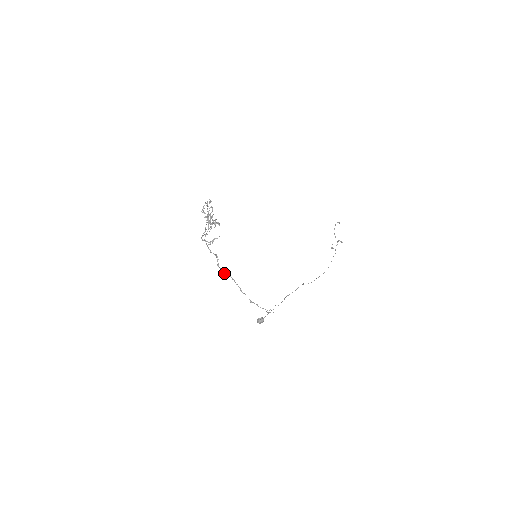
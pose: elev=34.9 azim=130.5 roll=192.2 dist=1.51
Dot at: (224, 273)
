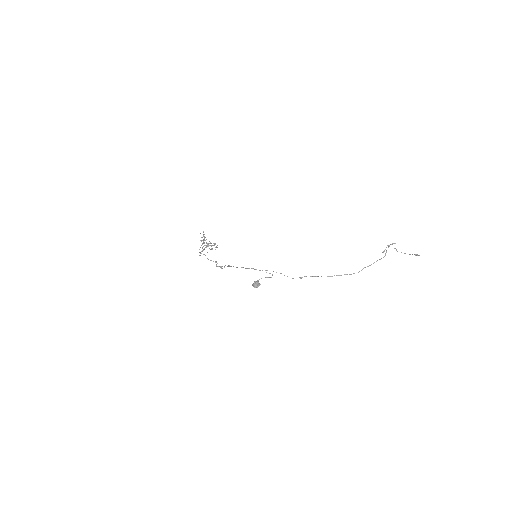
Dot at: occluded
